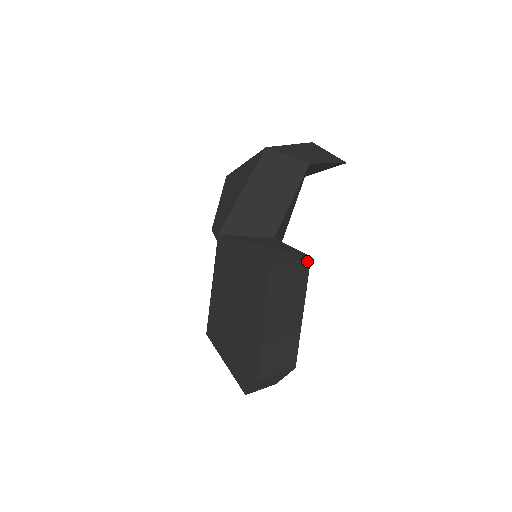
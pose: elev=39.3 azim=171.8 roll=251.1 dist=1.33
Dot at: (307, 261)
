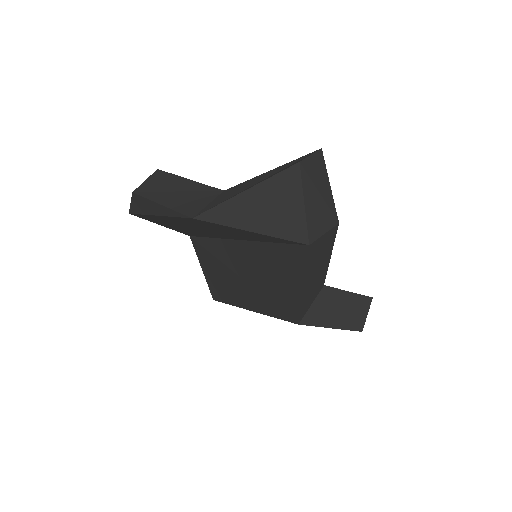
Dot at: (369, 300)
